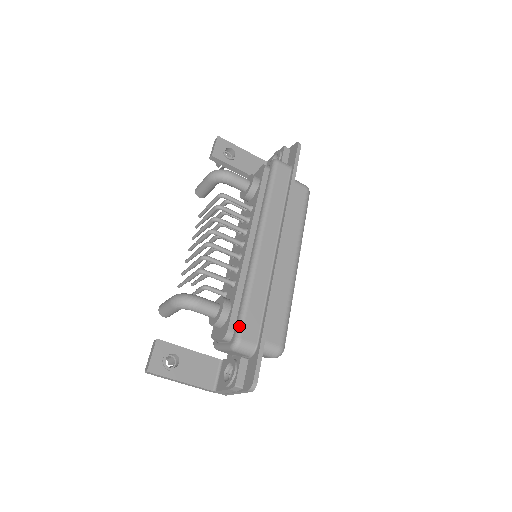
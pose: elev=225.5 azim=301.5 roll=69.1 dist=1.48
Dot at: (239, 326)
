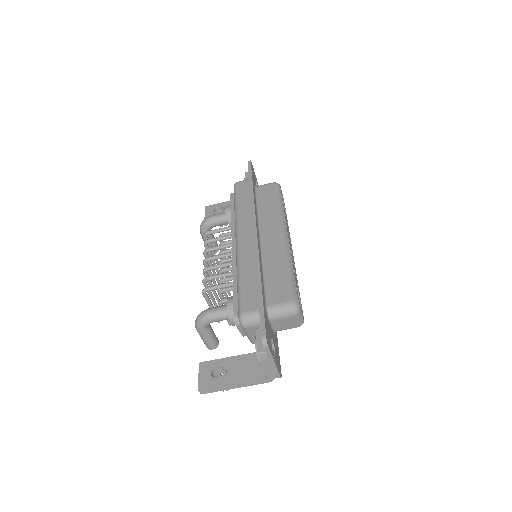
Dot at: (238, 305)
